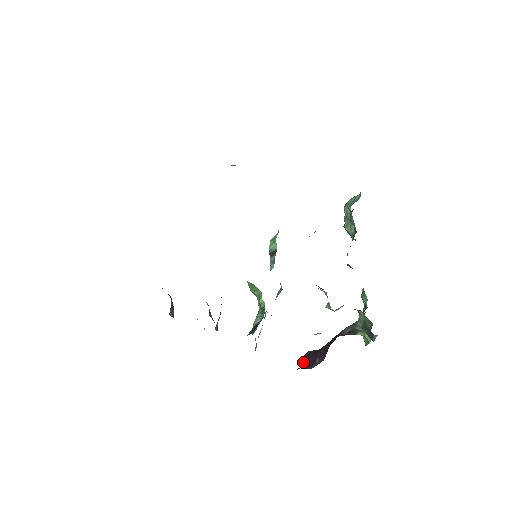
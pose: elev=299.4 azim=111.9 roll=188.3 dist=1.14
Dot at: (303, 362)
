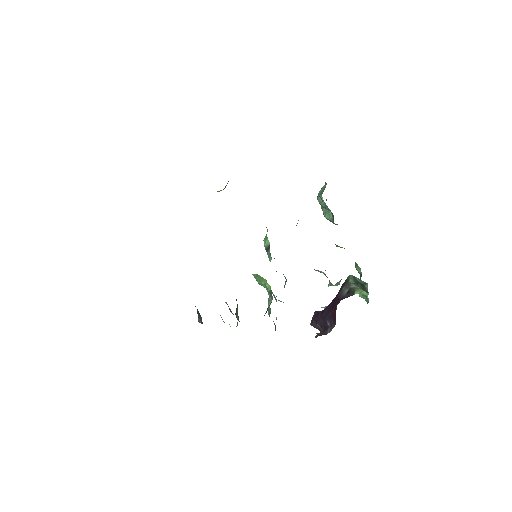
Dot at: (315, 325)
